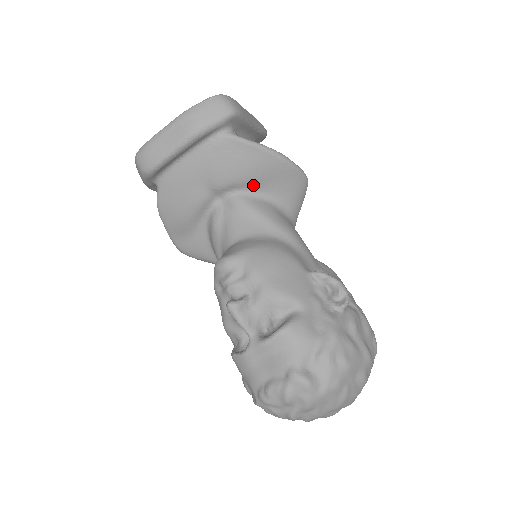
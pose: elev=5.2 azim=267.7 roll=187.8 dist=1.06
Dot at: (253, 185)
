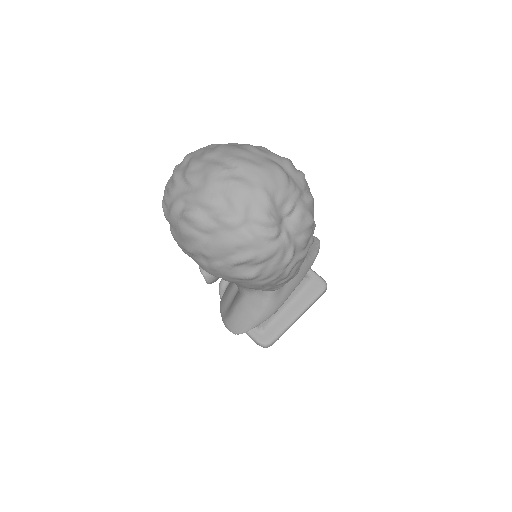
Dot at: occluded
